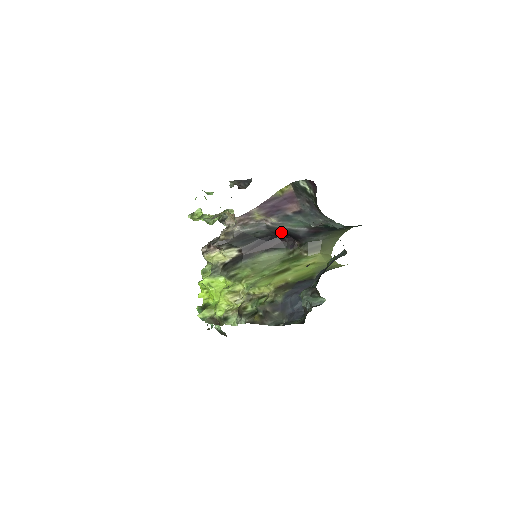
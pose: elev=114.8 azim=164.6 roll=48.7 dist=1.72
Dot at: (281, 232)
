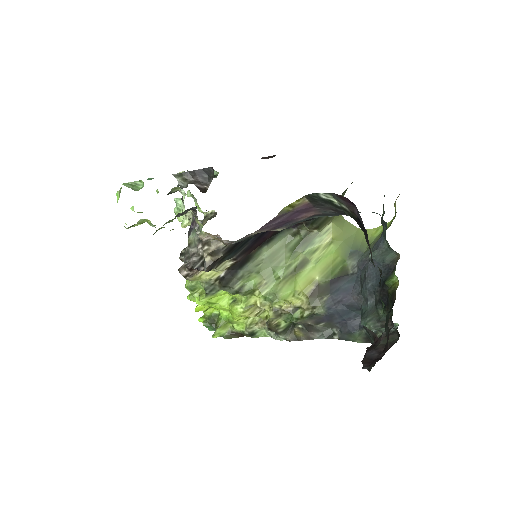
Dot at: occluded
